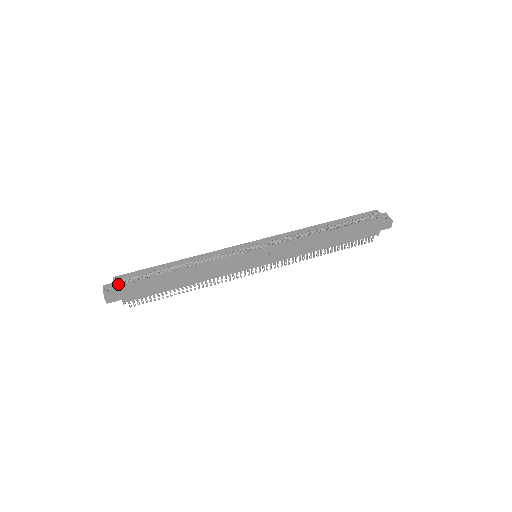
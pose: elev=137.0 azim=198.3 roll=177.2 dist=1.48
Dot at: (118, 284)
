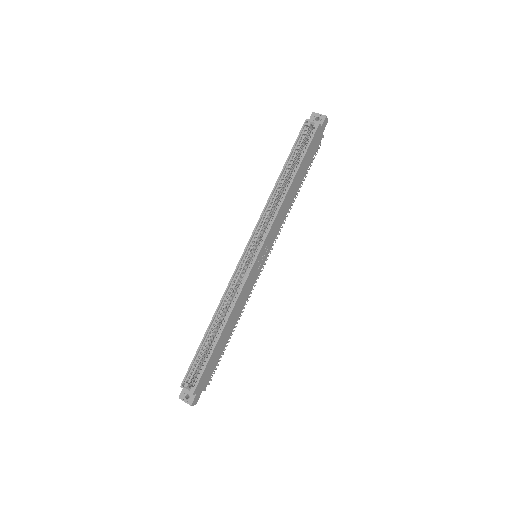
Dot at: (191, 389)
